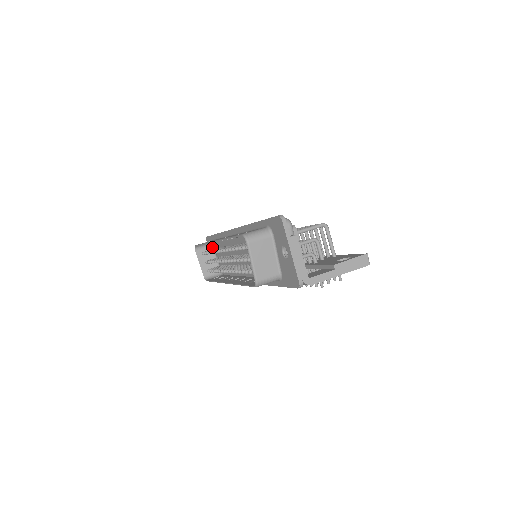
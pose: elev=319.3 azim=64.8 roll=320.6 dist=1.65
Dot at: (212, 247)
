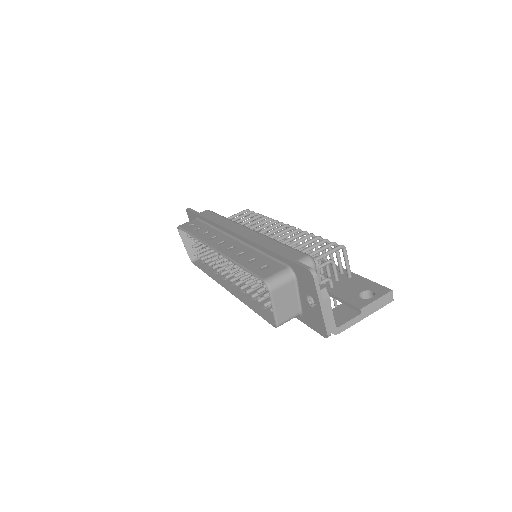
Dot at: occluded
